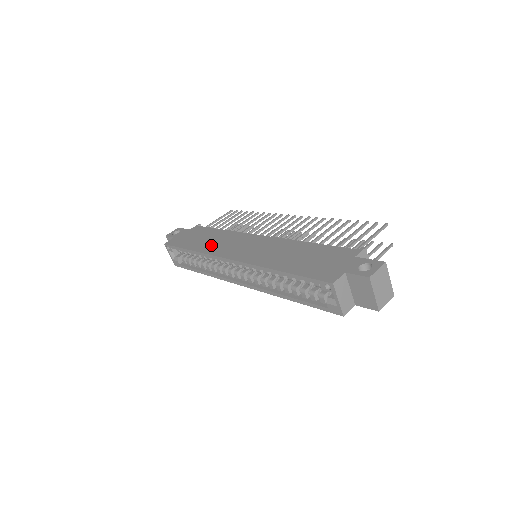
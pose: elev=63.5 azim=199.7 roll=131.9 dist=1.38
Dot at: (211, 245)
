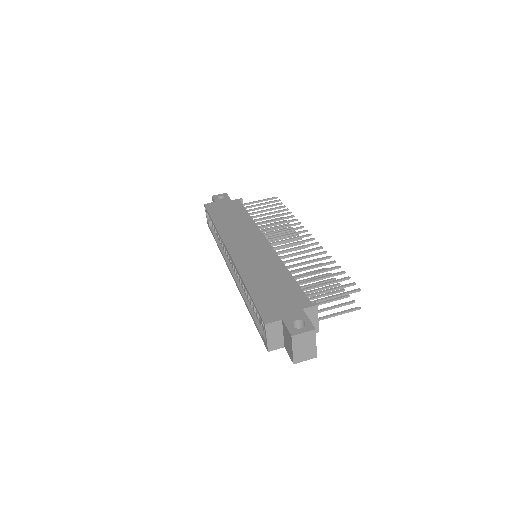
Dot at: (229, 227)
